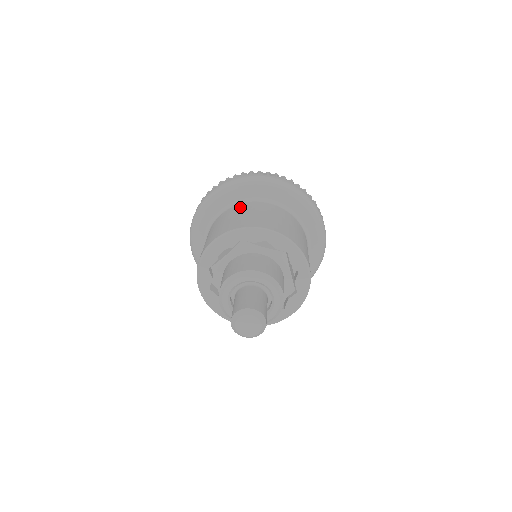
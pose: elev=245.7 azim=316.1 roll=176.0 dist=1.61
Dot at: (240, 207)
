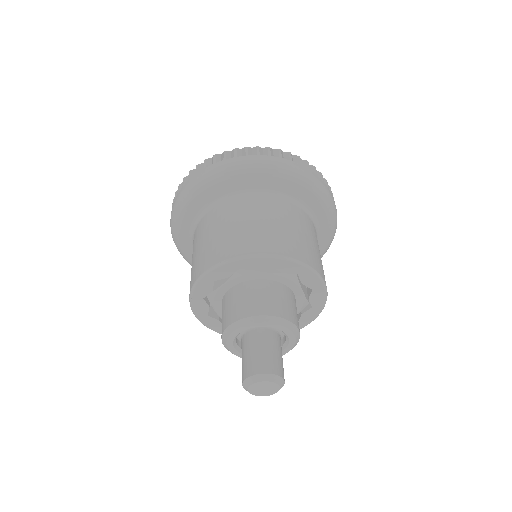
Dot at: (229, 208)
